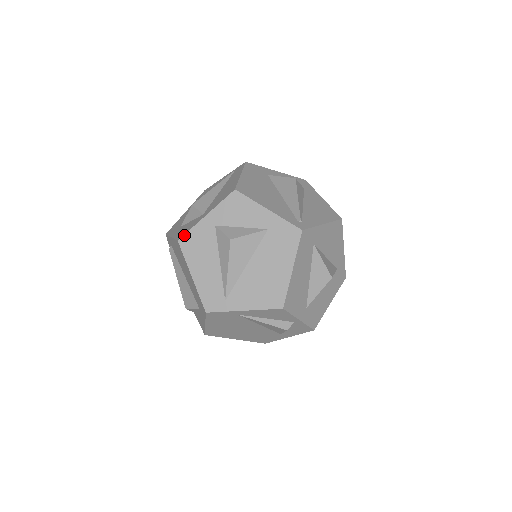
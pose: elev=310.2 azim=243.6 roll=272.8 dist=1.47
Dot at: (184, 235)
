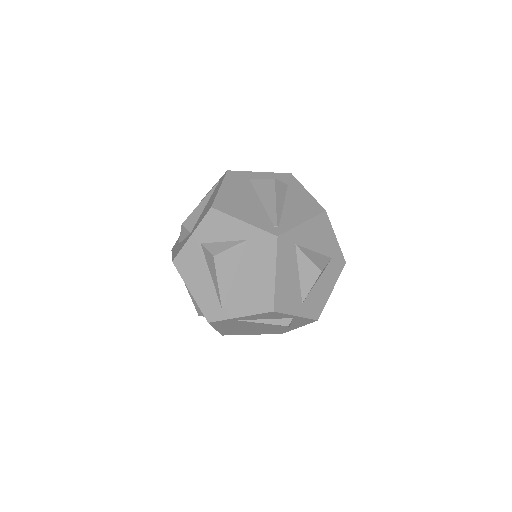
Dot at: (176, 256)
